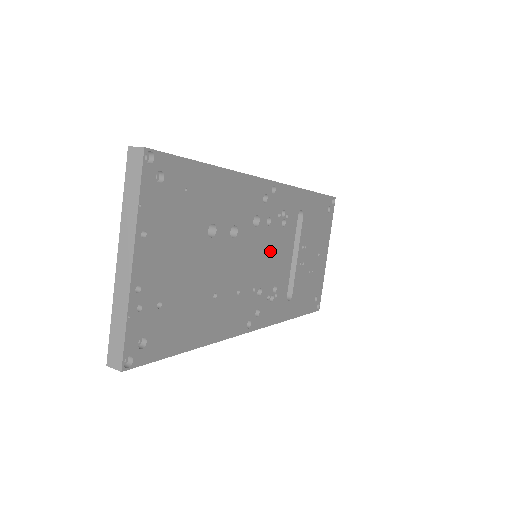
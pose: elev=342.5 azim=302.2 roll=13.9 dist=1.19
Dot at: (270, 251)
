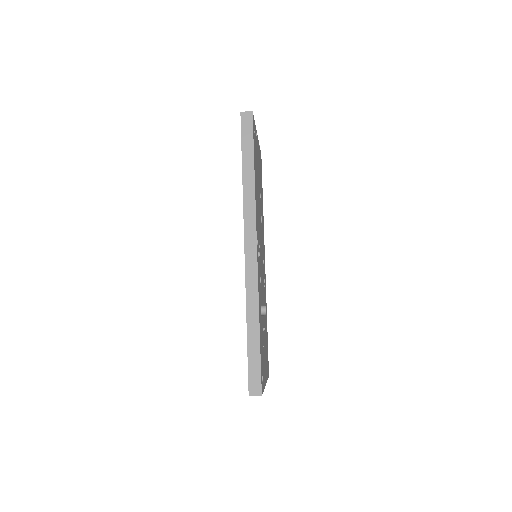
Dot at: (262, 267)
